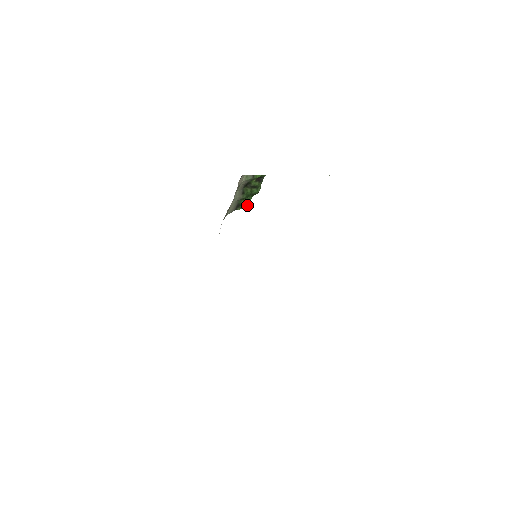
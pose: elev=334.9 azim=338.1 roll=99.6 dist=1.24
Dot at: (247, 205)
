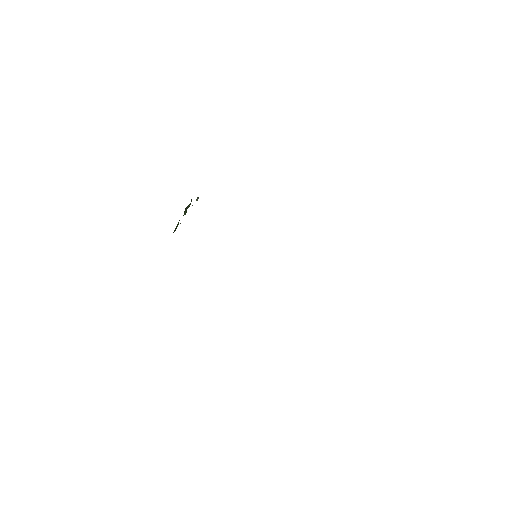
Dot at: (176, 228)
